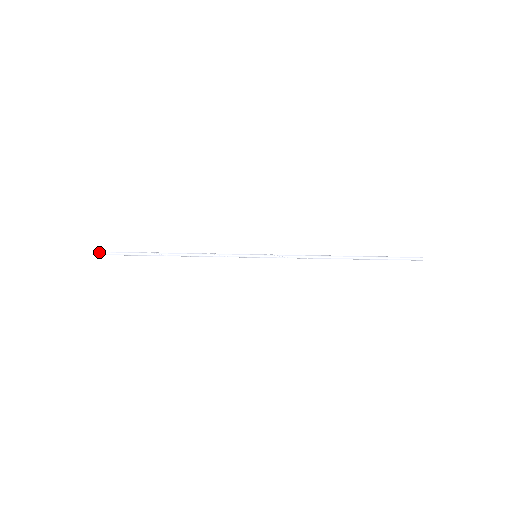
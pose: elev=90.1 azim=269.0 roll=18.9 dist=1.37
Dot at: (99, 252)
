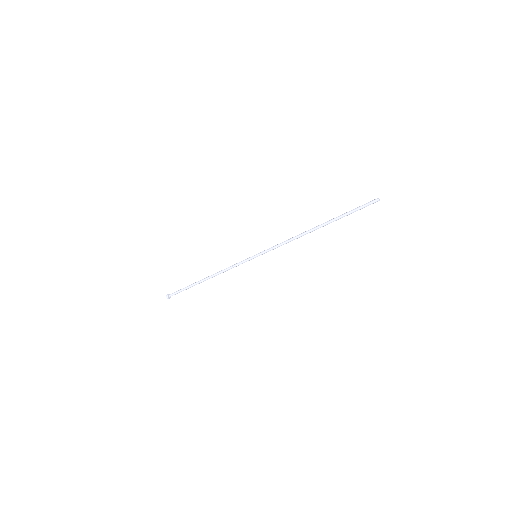
Dot at: (166, 297)
